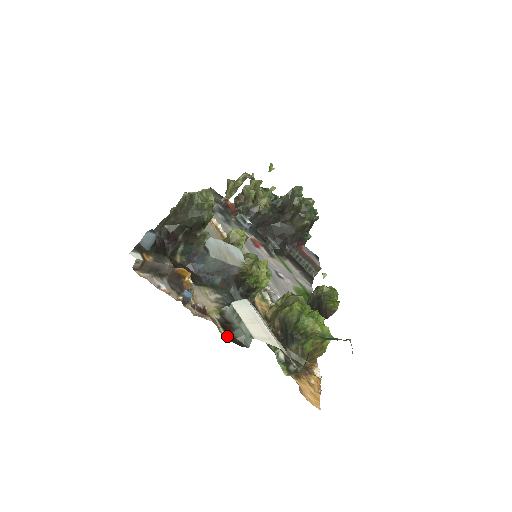
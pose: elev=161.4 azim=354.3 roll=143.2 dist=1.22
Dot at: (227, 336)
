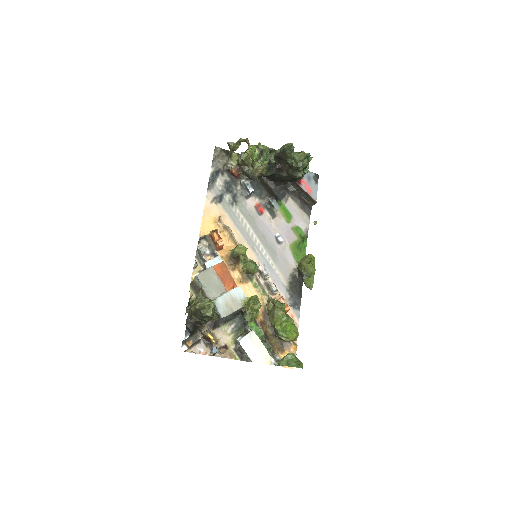
Dot at: (240, 359)
